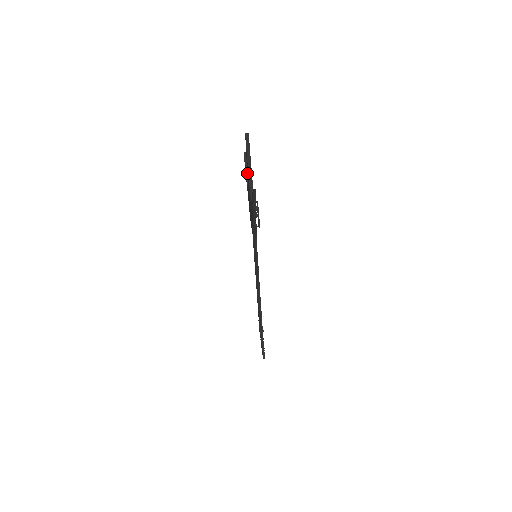
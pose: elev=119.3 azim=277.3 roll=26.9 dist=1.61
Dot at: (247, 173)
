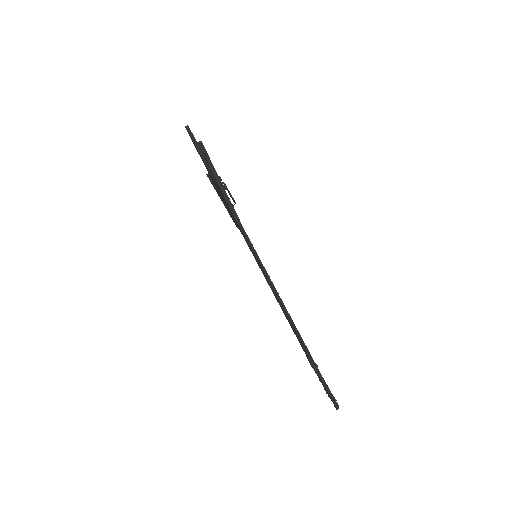
Dot at: occluded
